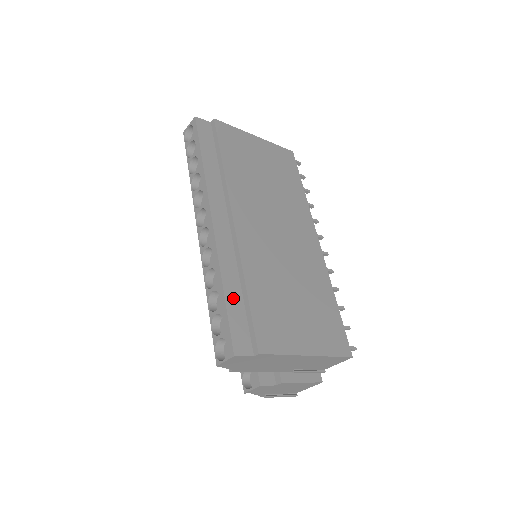
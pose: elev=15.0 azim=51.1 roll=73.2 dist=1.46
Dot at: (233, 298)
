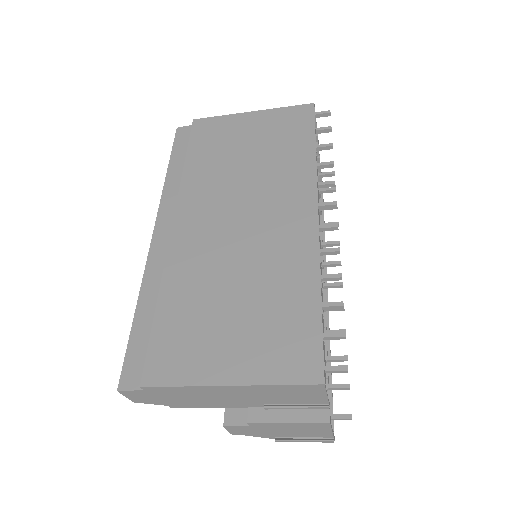
Dot at: (144, 320)
